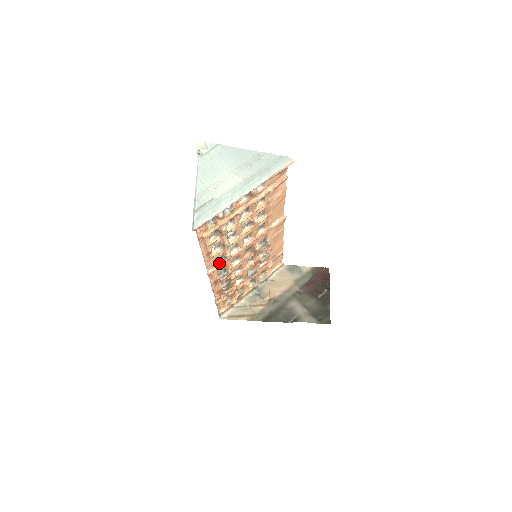
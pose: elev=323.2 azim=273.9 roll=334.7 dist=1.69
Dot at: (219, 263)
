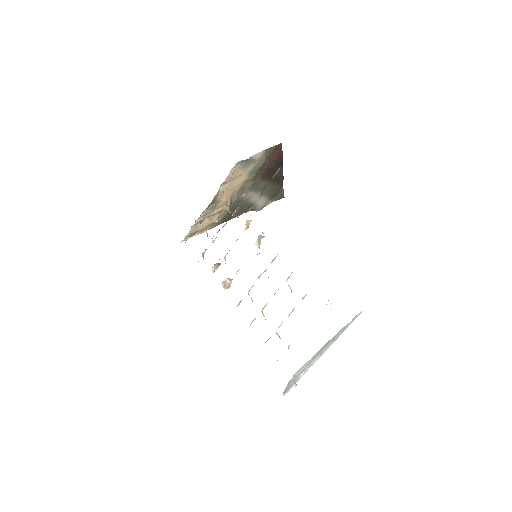
Dot at: occluded
